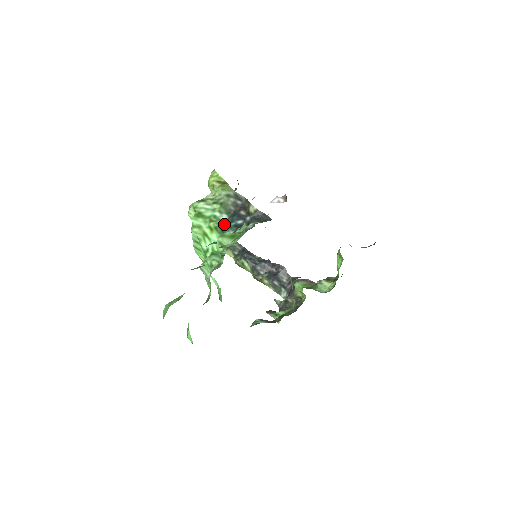
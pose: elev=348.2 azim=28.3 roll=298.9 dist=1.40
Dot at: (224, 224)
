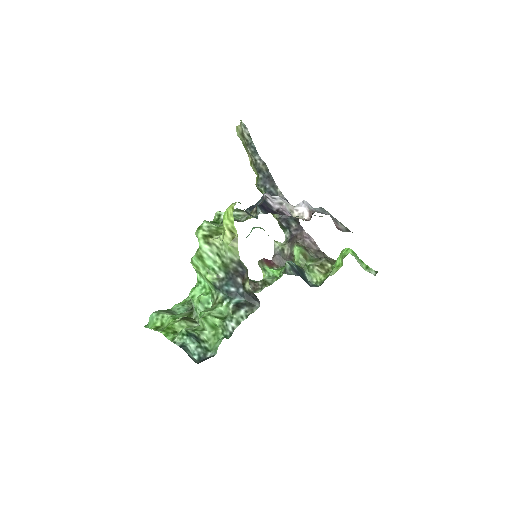
Dot at: (219, 282)
